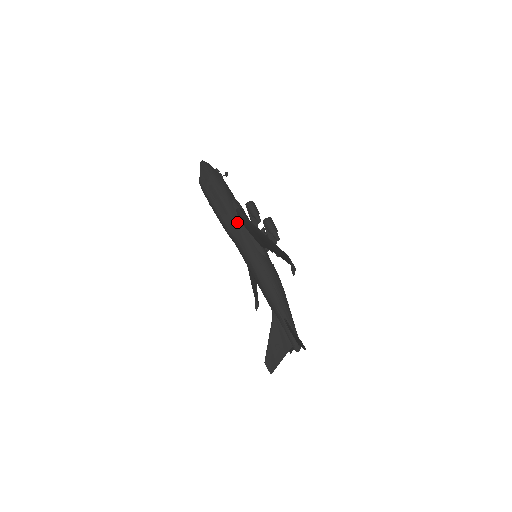
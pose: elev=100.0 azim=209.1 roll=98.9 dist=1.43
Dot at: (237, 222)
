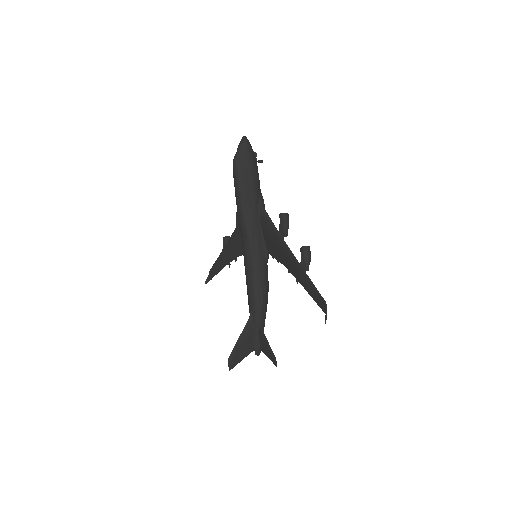
Dot at: (256, 219)
